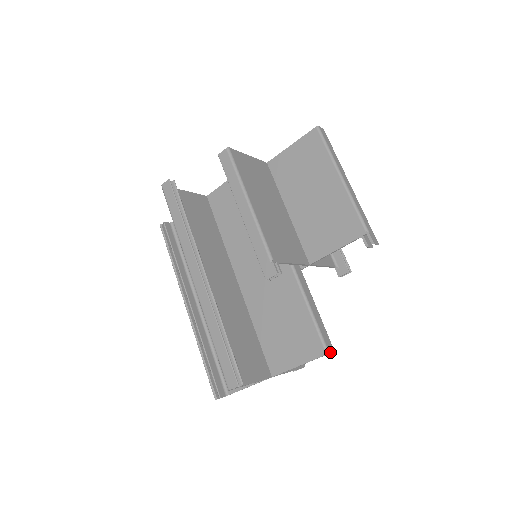
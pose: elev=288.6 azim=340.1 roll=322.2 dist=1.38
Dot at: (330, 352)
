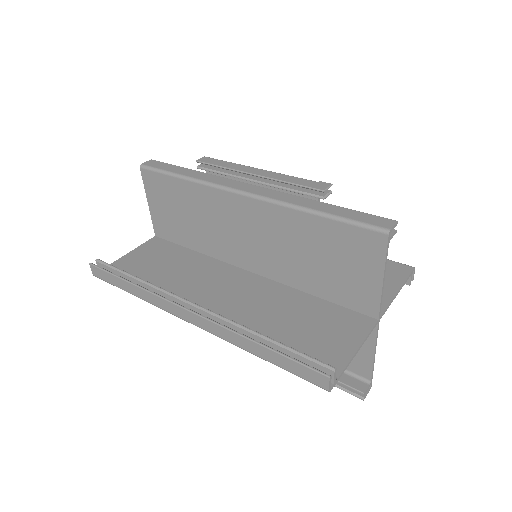
Dot at: (414, 270)
